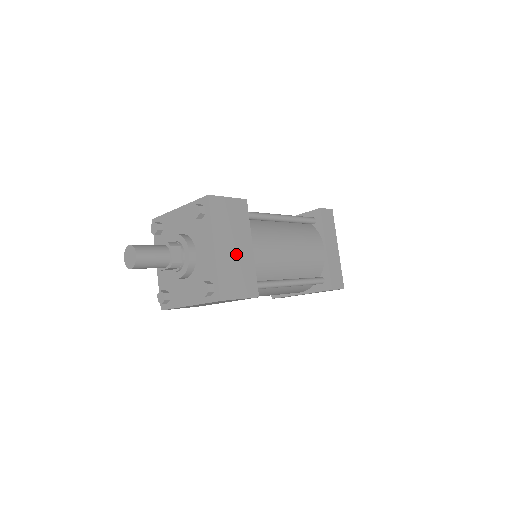
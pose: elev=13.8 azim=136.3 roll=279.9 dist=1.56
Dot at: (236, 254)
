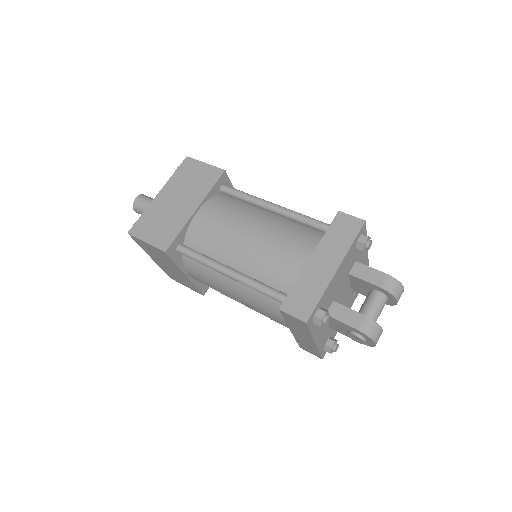
Dot at: (174, 207)
